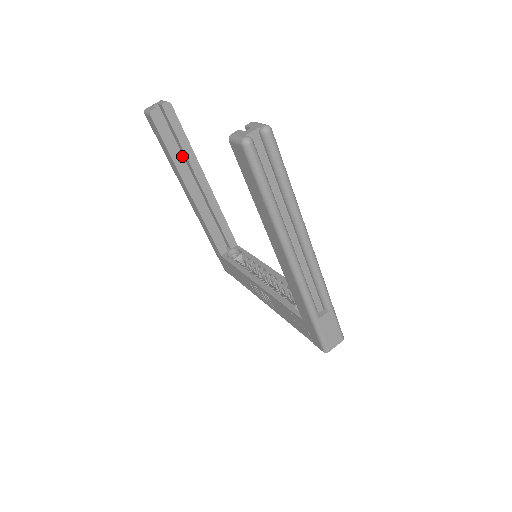
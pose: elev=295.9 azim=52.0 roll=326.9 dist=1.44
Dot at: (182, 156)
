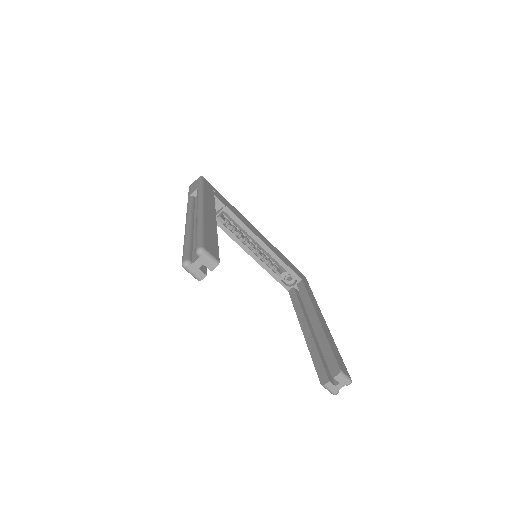
Dot at: occluded
